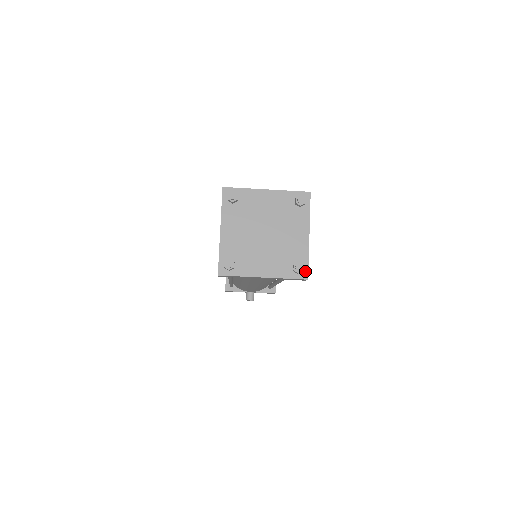
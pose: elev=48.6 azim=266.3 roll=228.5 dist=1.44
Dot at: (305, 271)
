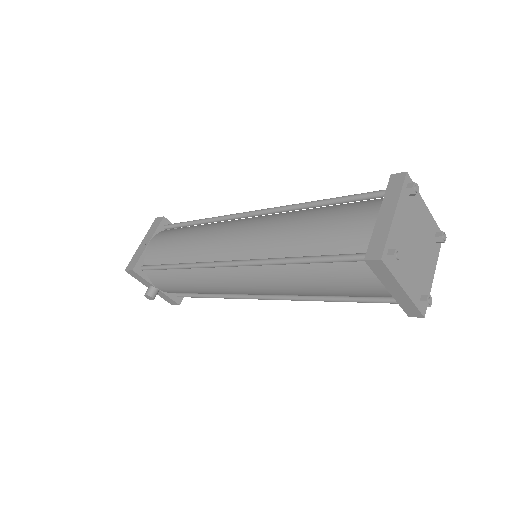
Dot at: (425, 307)
